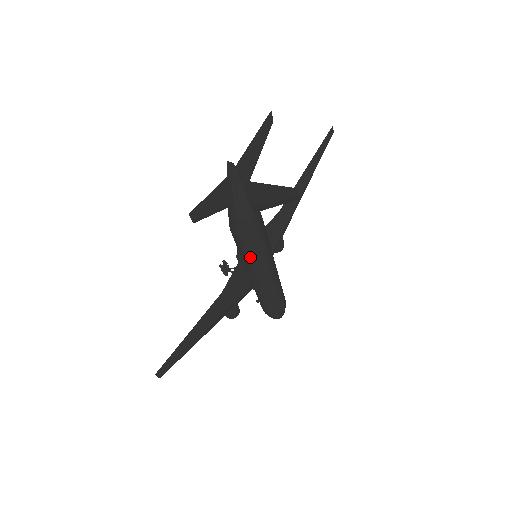
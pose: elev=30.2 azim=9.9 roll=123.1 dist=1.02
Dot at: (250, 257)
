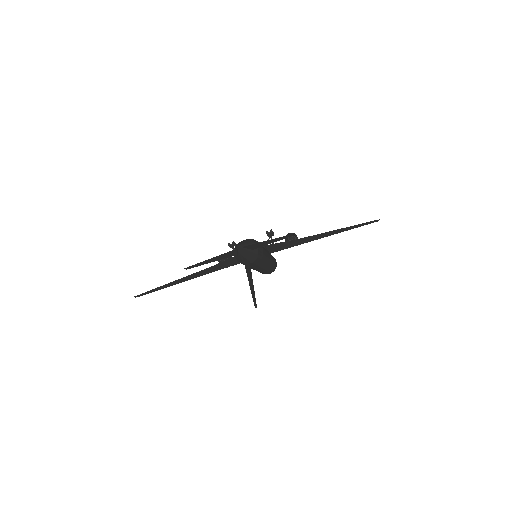
Dot at: occluded
